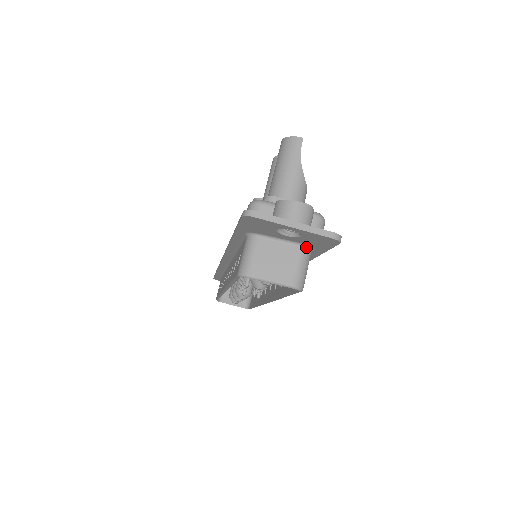
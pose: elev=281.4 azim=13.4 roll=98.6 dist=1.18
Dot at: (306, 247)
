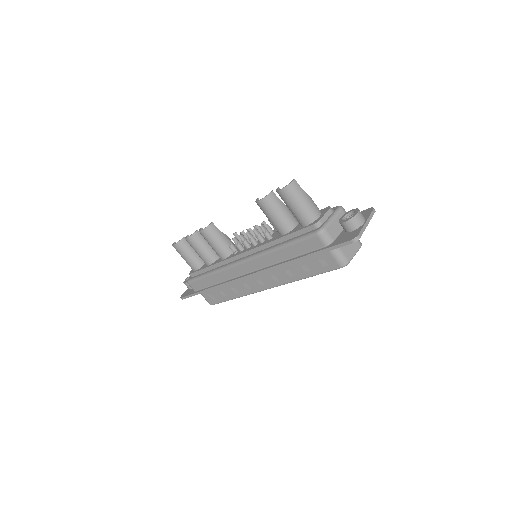
Dot at: occluded
